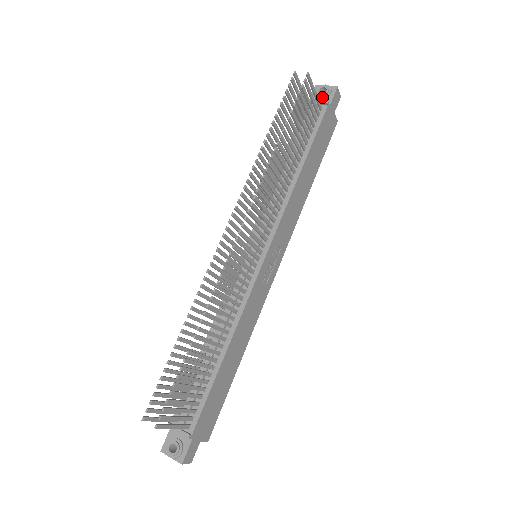
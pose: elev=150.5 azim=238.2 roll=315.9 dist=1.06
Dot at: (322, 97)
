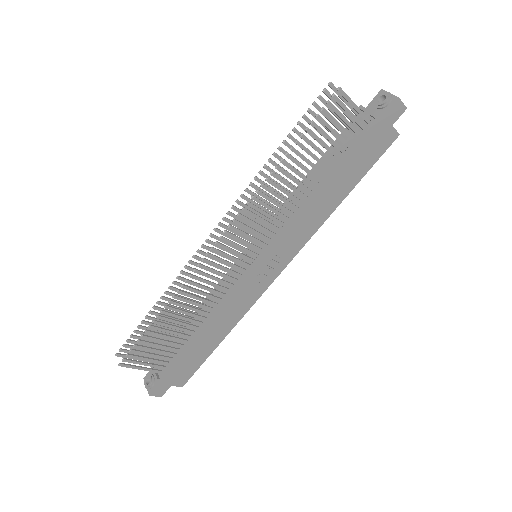
Dot at: (378, 107)
